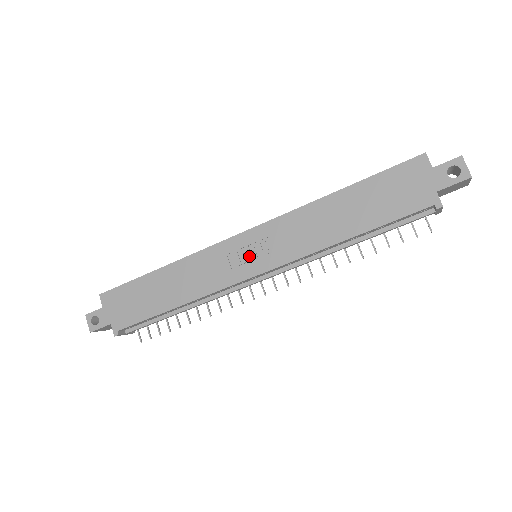
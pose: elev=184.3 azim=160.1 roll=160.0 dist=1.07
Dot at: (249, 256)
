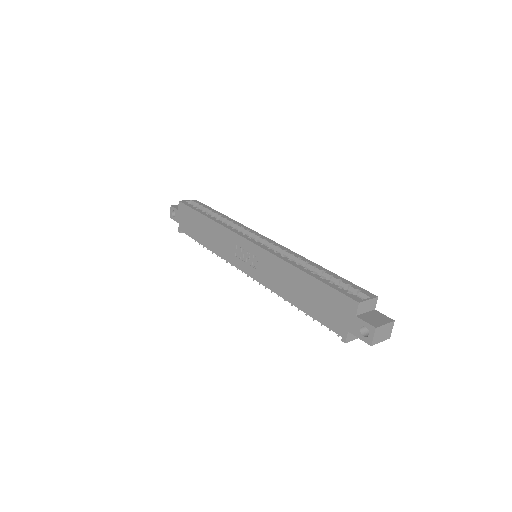
Dot at: (246, 257)
